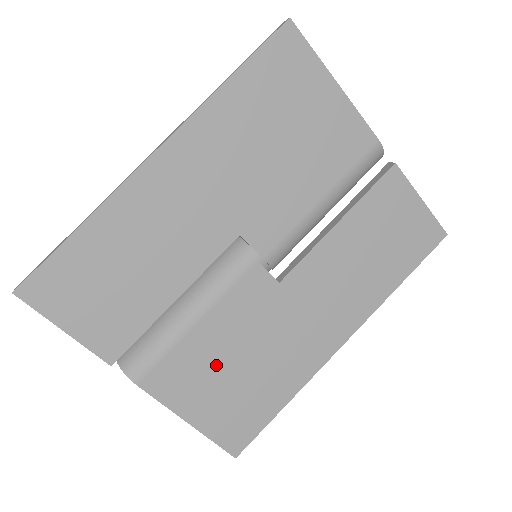
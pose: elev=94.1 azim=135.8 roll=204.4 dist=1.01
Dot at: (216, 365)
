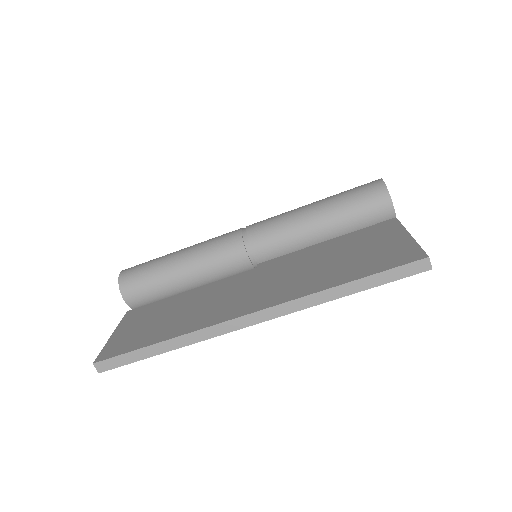
Dot at: occluded
